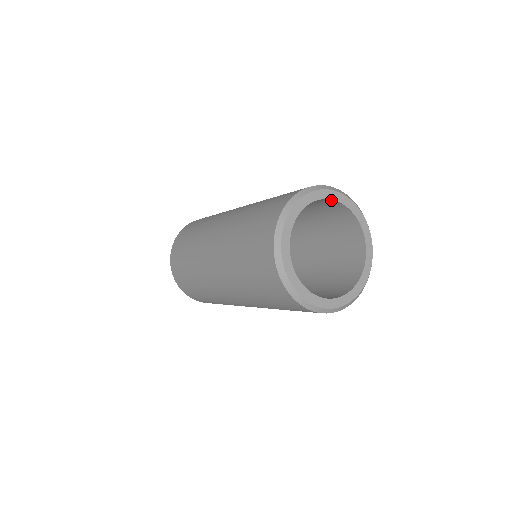
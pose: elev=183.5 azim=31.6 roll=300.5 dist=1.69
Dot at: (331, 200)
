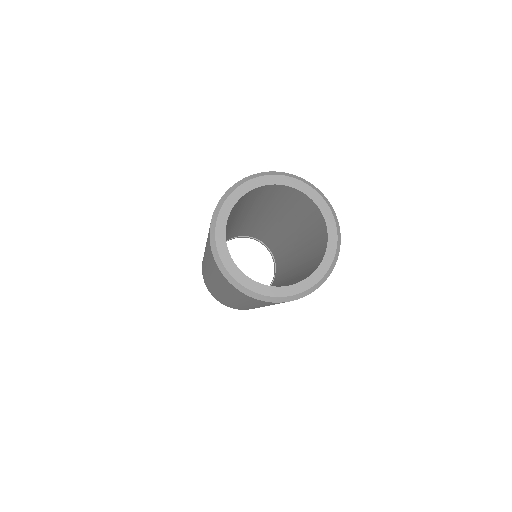
Dot at: (262, 187)
